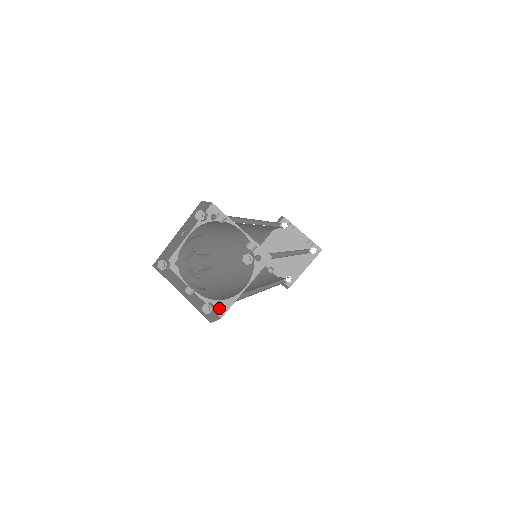
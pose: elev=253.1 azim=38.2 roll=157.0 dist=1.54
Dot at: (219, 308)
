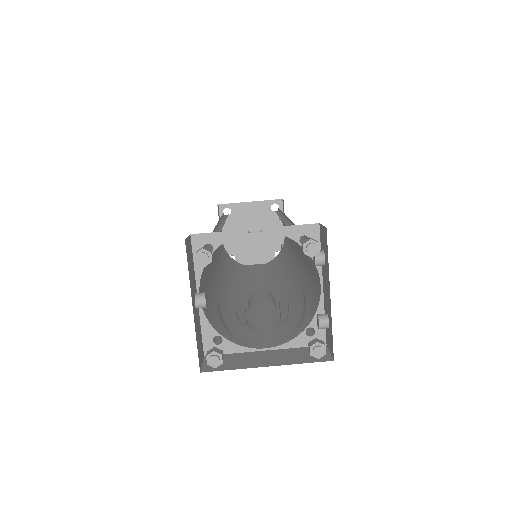
Dot at: (213, 343)
